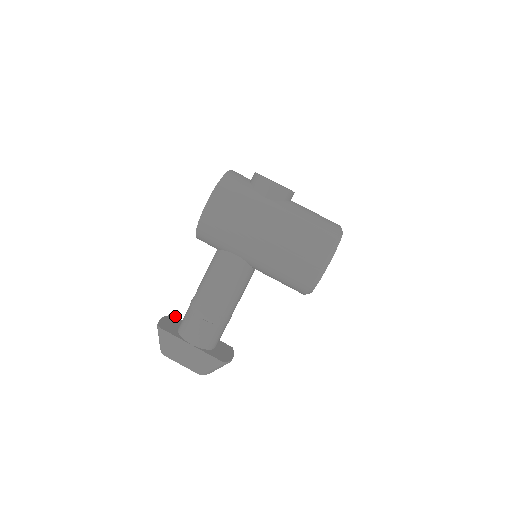
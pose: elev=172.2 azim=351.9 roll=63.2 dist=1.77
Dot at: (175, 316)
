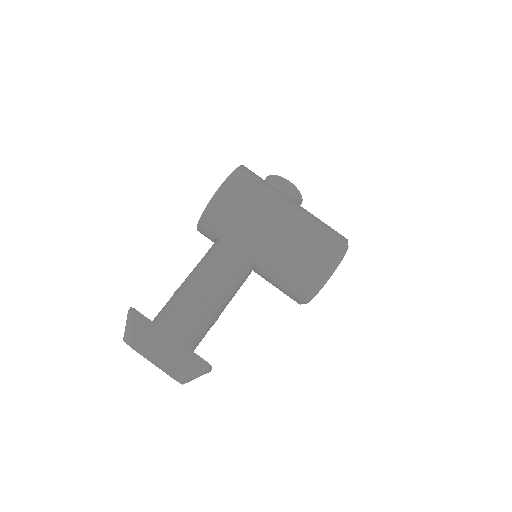
Dot at: occluded
